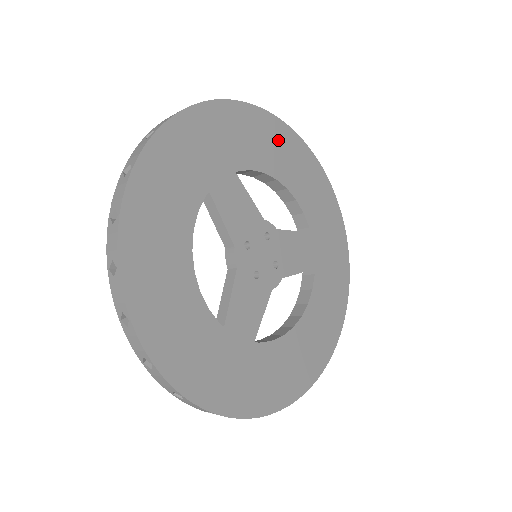
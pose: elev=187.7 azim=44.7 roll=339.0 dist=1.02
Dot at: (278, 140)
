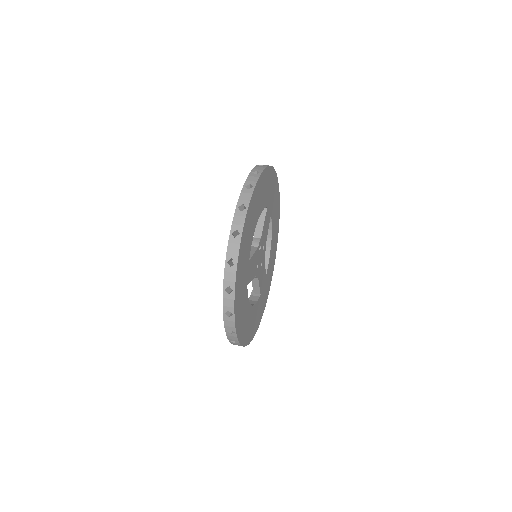
Dot at: (252, 211)
